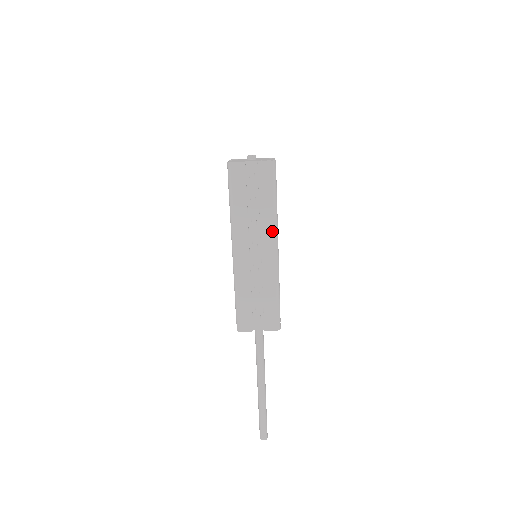
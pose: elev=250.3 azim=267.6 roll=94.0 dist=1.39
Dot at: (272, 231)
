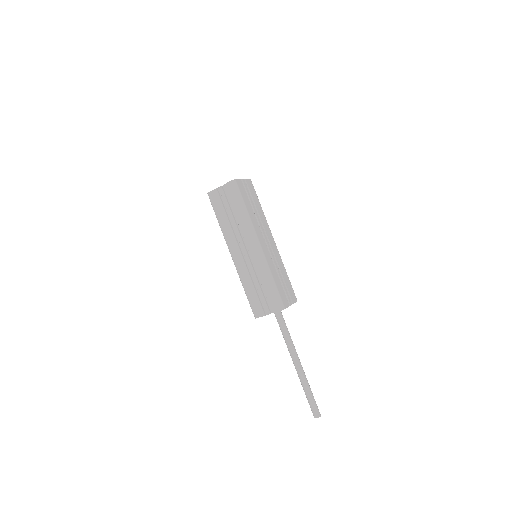
Dot at: (250, 231)
